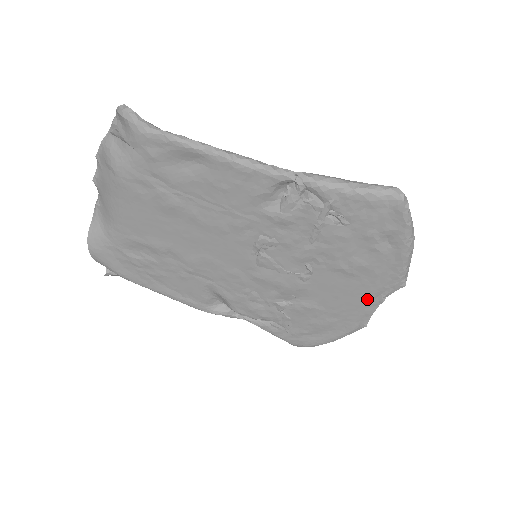
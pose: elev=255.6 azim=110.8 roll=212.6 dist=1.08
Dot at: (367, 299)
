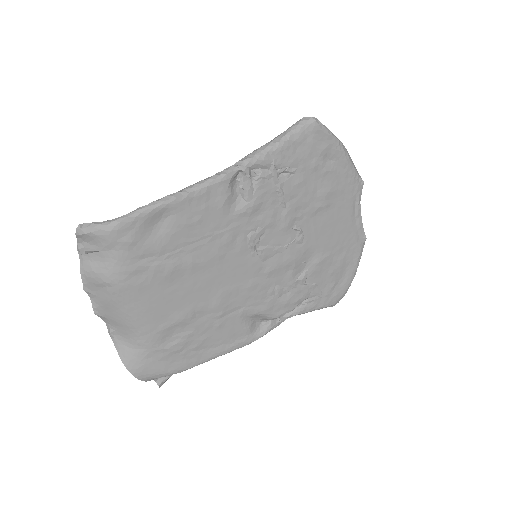
Dot at: (350, 216)
